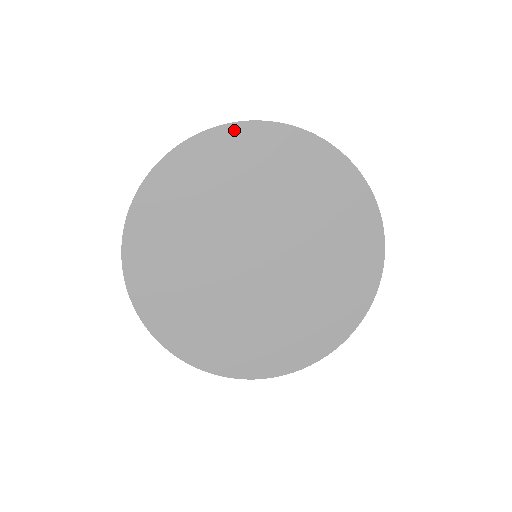
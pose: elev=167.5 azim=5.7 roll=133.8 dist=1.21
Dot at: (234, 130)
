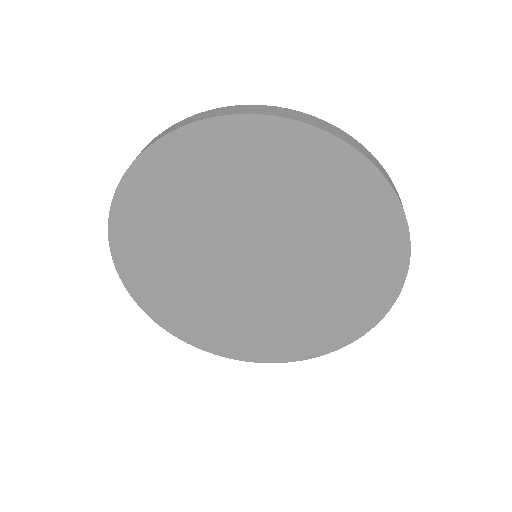
Dot at: (118, 210)
